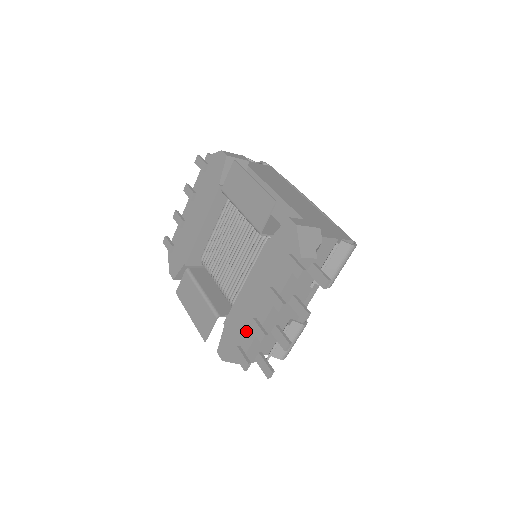
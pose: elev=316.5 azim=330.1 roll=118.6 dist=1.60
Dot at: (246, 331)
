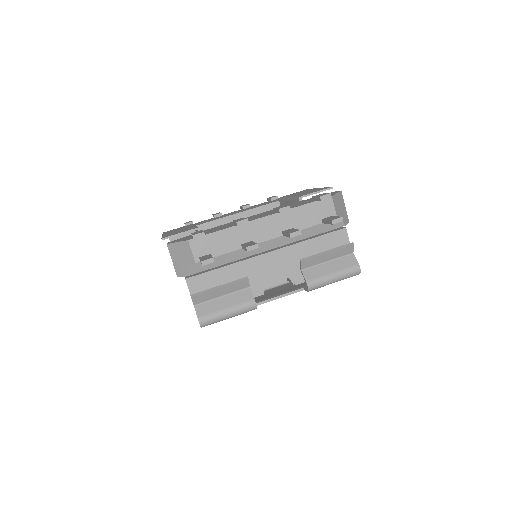
Dot at: occluded
